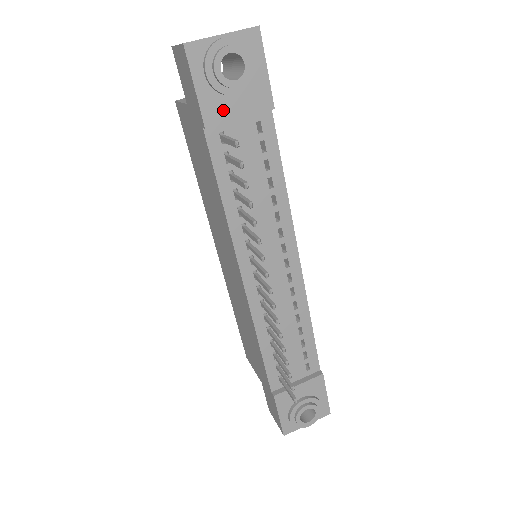
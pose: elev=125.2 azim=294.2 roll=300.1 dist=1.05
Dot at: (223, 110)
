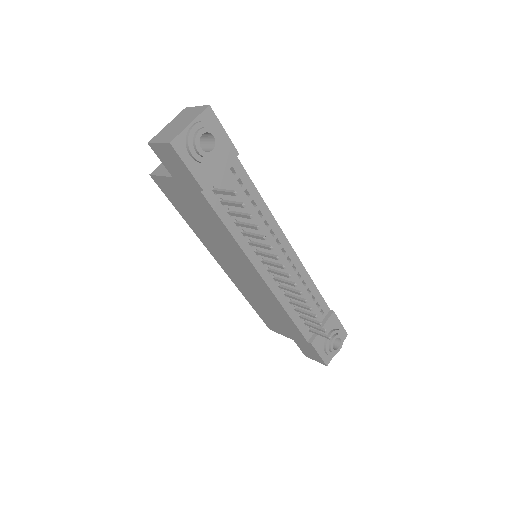
Dot at: (210, 173)
